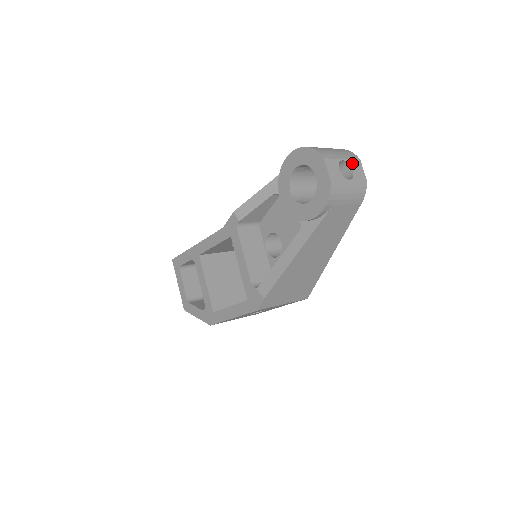
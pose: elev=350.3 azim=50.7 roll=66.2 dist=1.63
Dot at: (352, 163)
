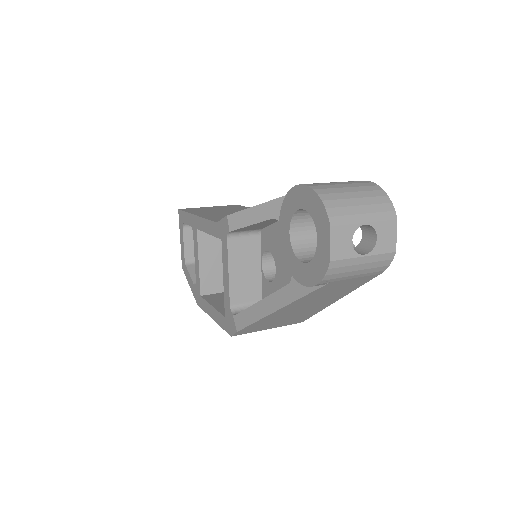
Dot at: (380, 227)
